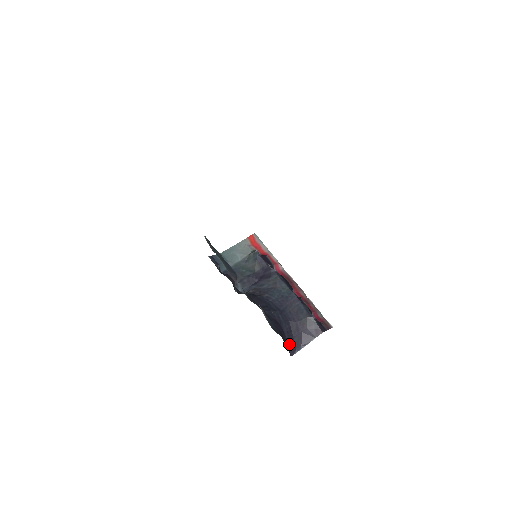
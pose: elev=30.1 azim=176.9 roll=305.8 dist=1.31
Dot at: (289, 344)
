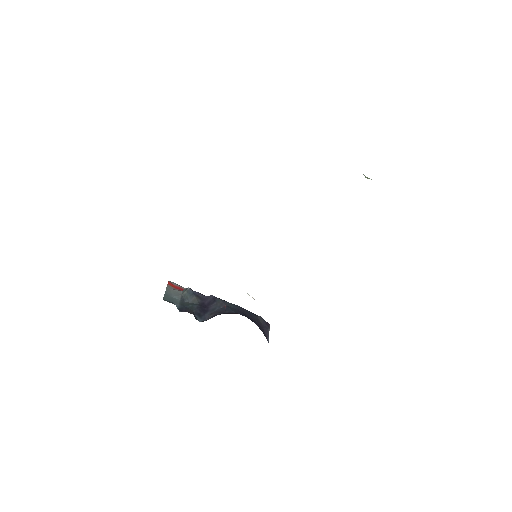
Dot at: occluded
